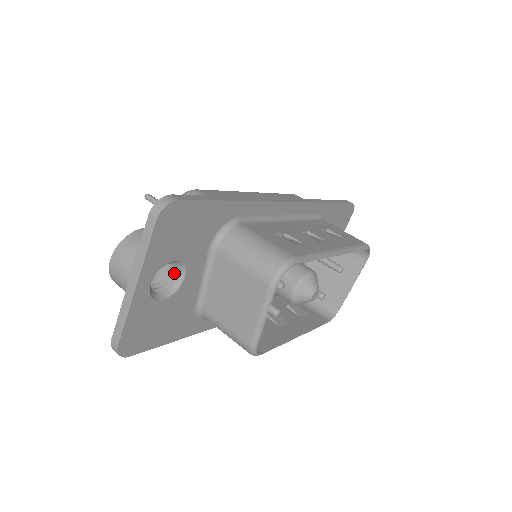
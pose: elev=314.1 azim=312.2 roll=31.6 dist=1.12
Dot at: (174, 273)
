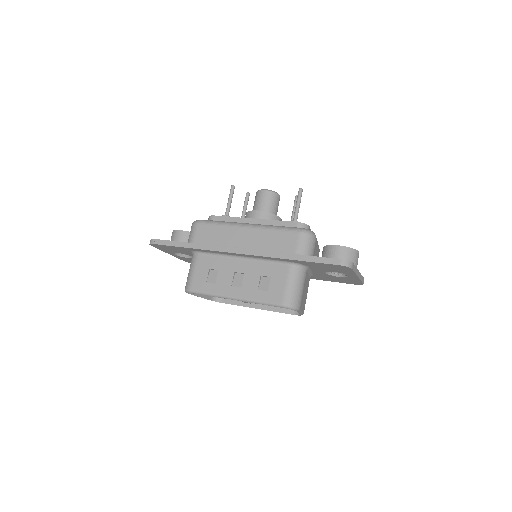
Dot at: occluded
